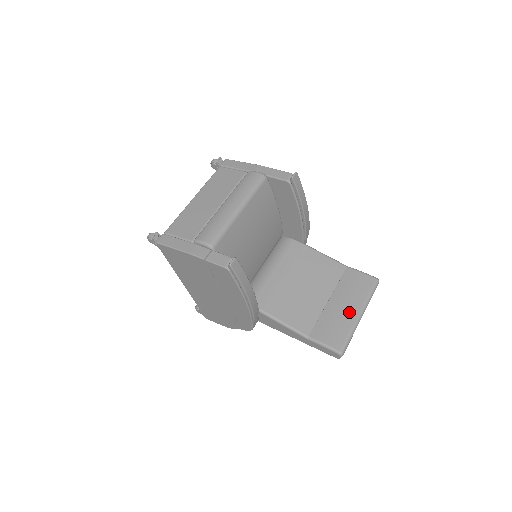
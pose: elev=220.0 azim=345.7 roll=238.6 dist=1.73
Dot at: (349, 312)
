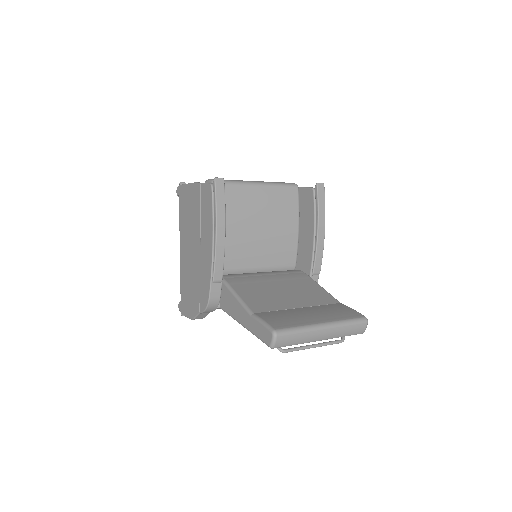
Dot at: (313, 318)
